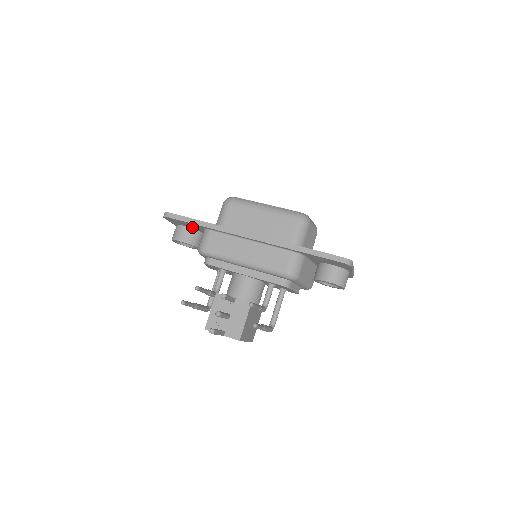
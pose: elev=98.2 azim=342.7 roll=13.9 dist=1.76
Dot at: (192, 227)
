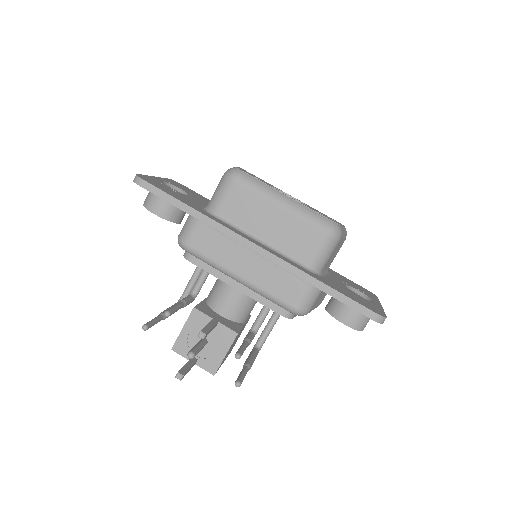
Dot at: occluded
